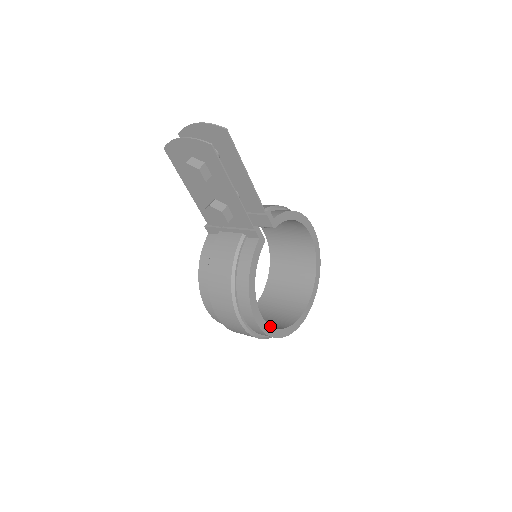
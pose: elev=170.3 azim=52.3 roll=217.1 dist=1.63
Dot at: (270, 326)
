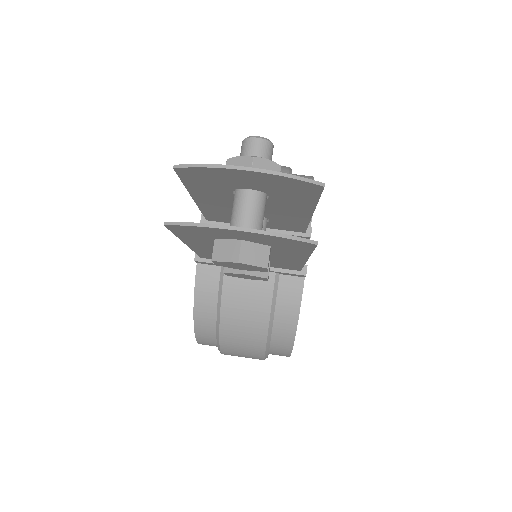
Dot at: occluded
